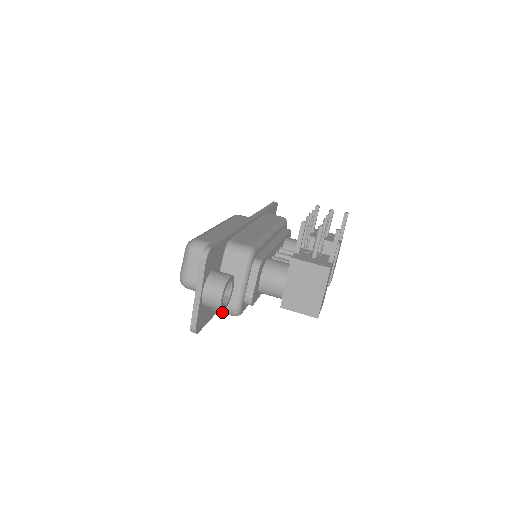
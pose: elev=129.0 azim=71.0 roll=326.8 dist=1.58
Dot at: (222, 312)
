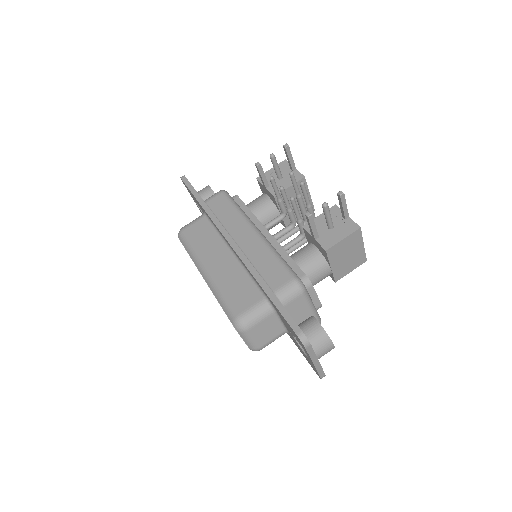
Dot at: occluded
